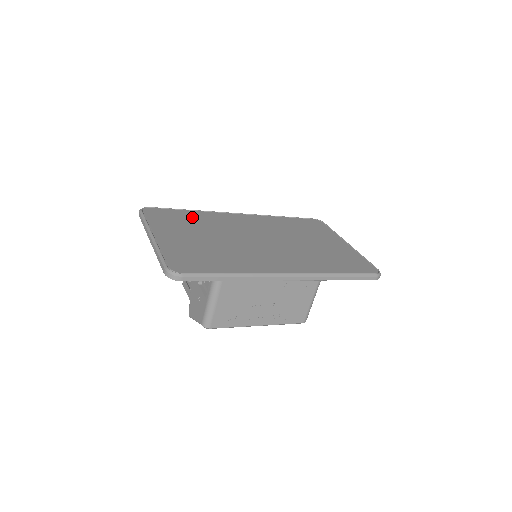
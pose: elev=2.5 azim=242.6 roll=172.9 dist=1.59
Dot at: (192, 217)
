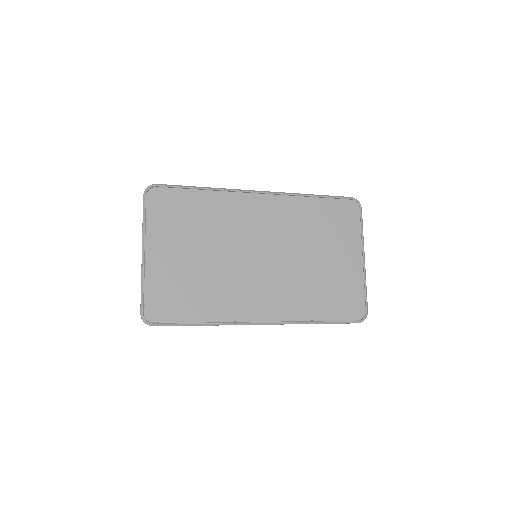
Dot at: (199, 207)
